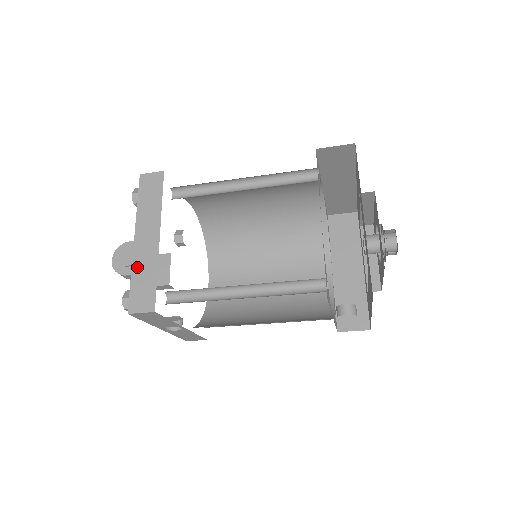
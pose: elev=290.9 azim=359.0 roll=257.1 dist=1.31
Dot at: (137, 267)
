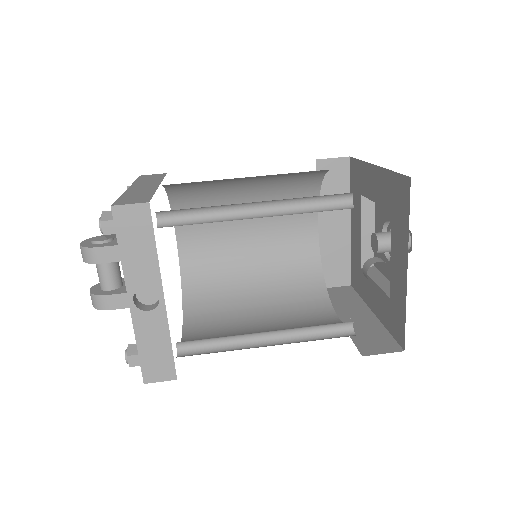
Dot at: (129, 193)
